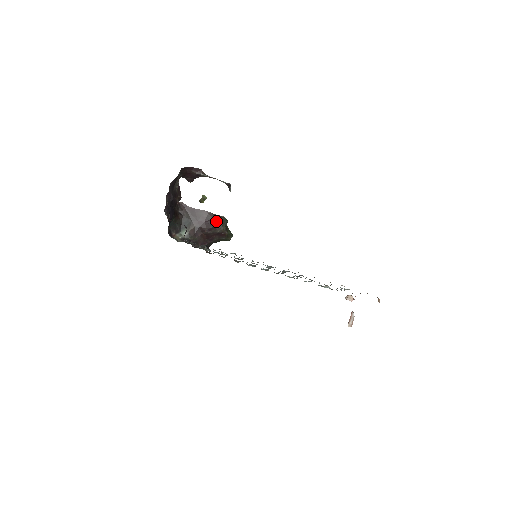
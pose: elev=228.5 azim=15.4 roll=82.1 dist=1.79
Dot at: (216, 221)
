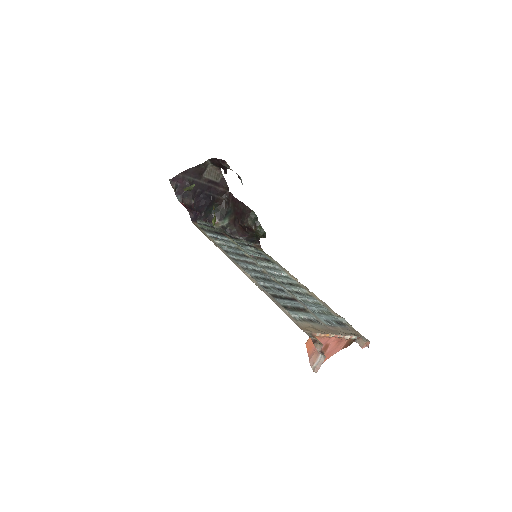
Dot at: (245, 214)
